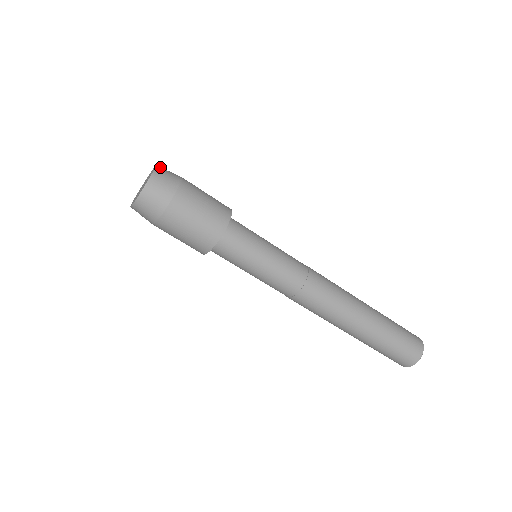
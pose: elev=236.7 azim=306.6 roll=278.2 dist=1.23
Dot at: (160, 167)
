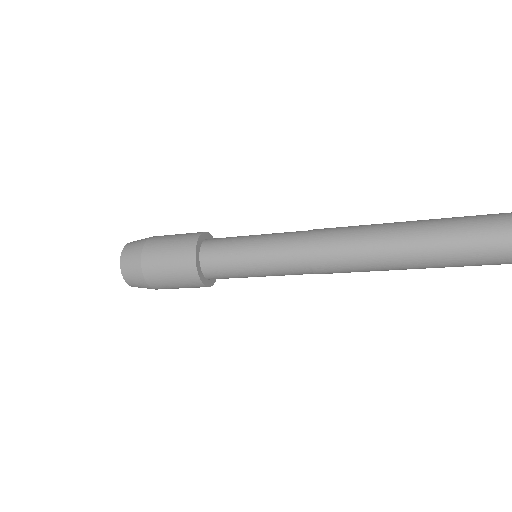
Dot at: (127, 247)
